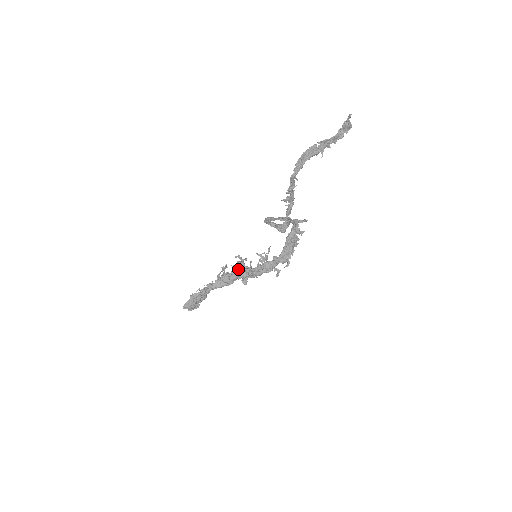
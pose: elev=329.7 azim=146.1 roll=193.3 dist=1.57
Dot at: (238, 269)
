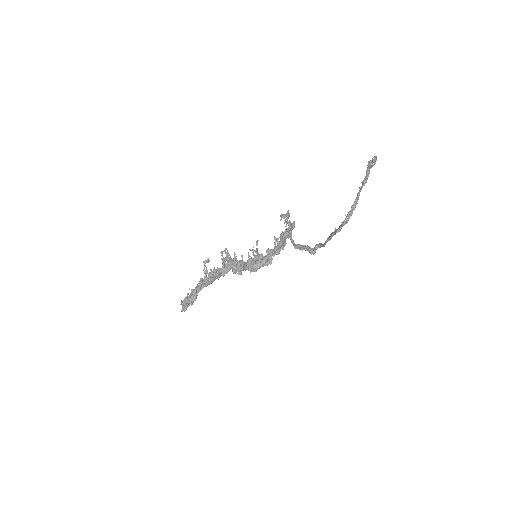
Dot at: (227, 263)
